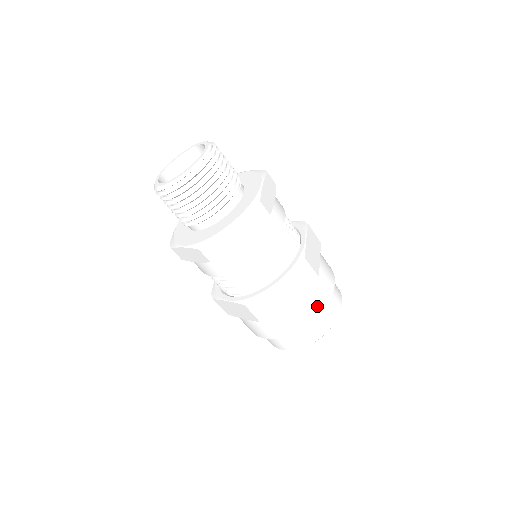
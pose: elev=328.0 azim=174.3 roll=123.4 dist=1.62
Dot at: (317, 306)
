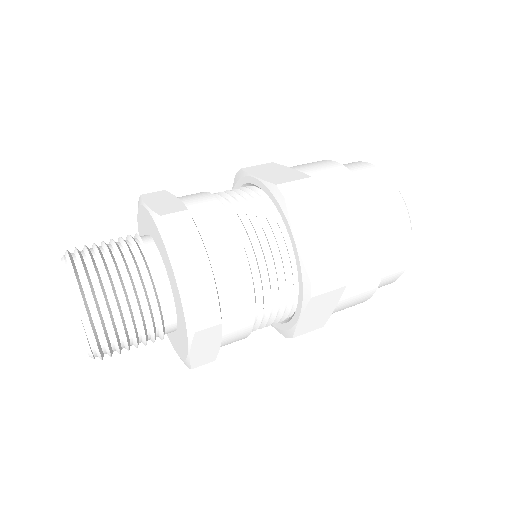
Dot at: (371, 278)
